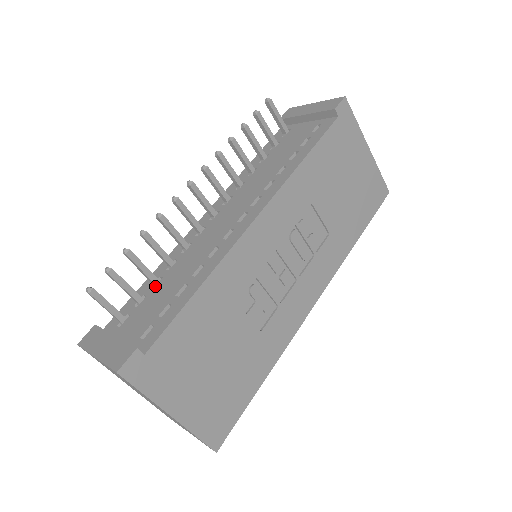
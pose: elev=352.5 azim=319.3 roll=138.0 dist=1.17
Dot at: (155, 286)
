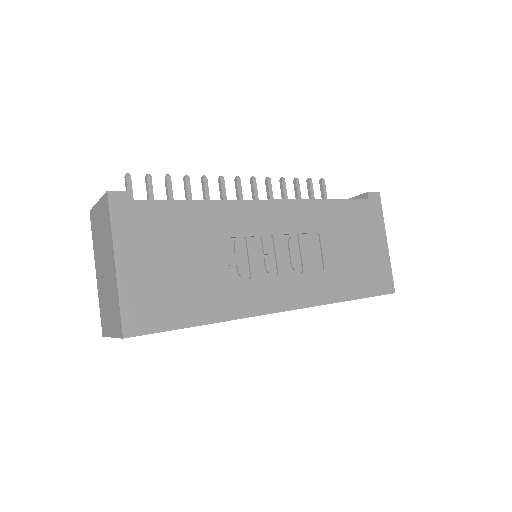
Dot at: occluded
